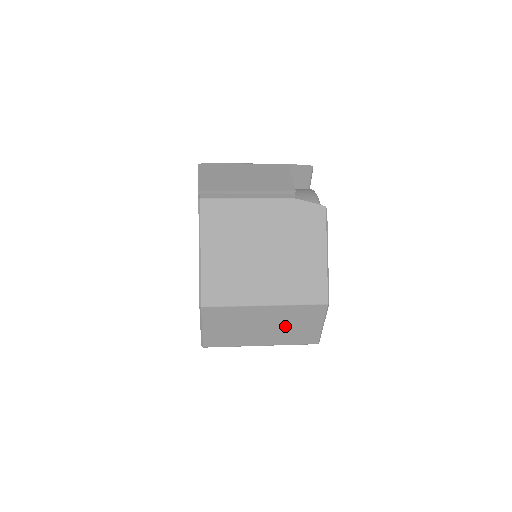
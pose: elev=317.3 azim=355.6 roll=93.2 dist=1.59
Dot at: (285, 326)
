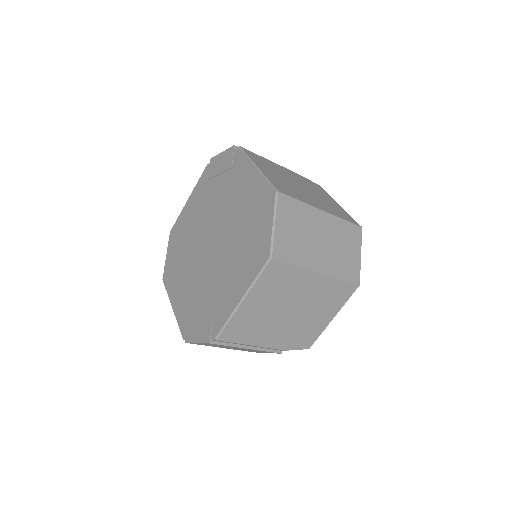
Dot at: (336, 247)
